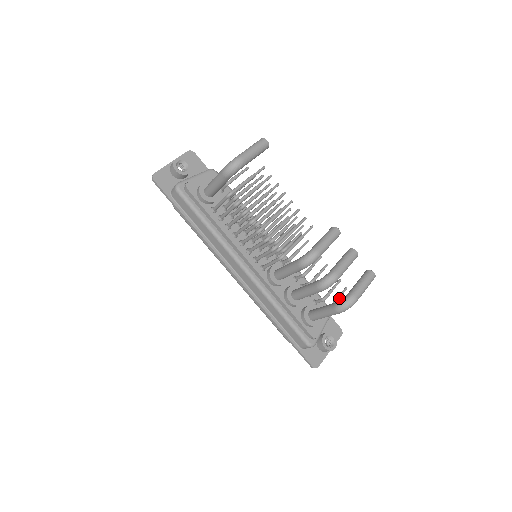
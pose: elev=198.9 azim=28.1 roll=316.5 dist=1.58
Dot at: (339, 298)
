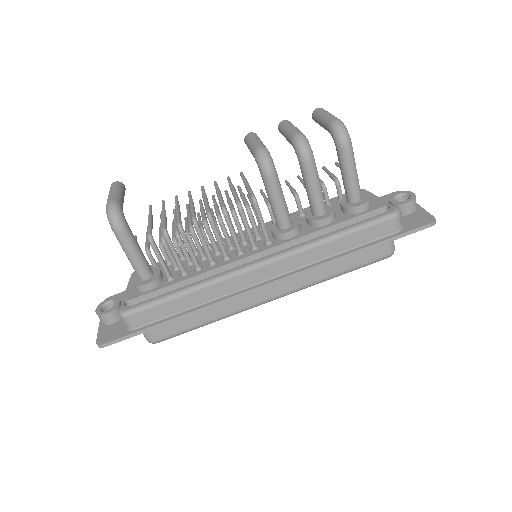
Dot at: occluded
